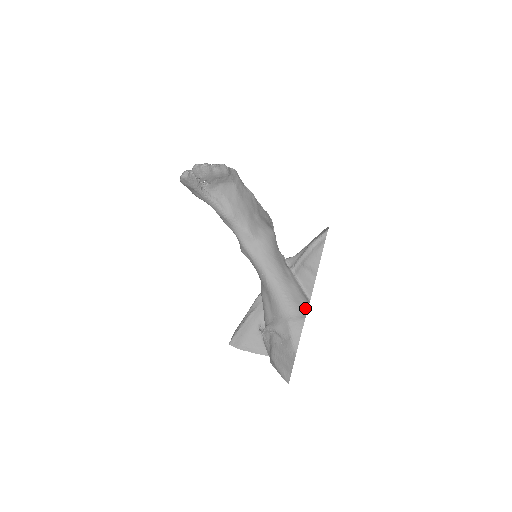
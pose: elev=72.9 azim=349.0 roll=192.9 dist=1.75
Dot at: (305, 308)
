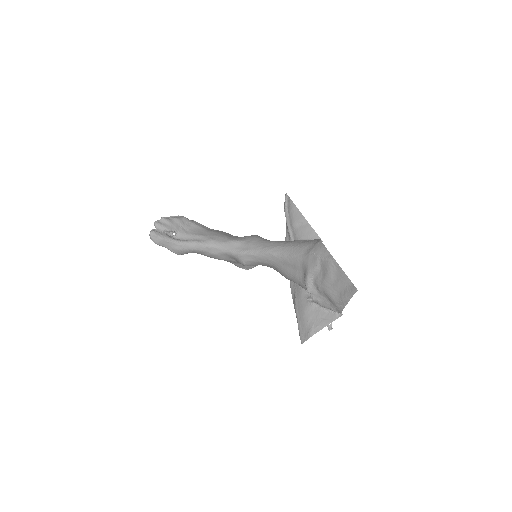
Dot at: (317, 240)
